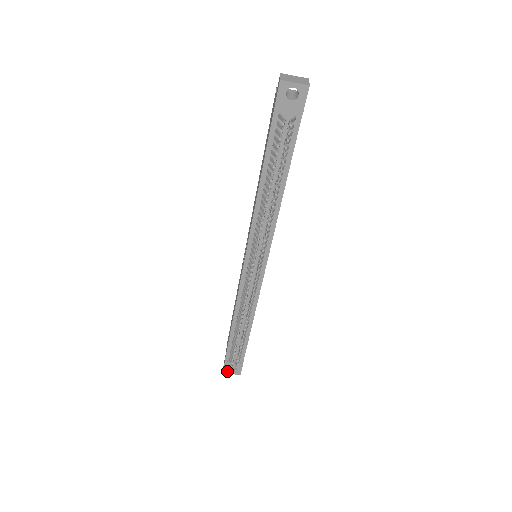
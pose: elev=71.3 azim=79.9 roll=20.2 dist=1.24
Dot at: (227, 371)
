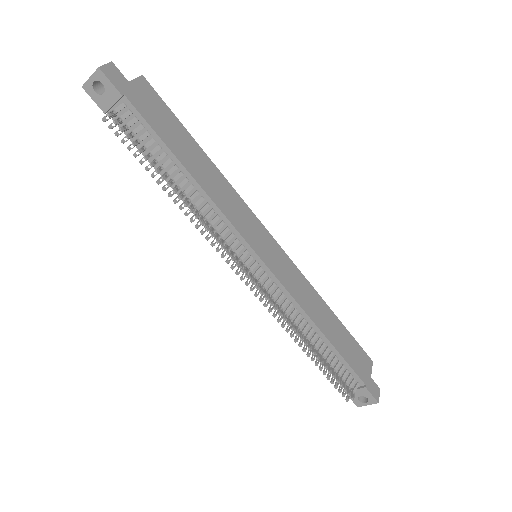
Dot at: (360, 403)
